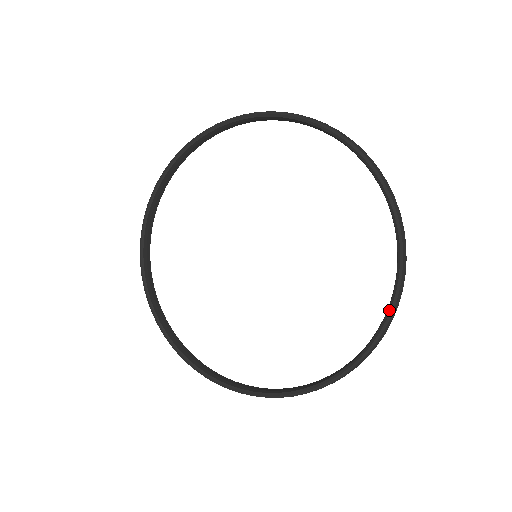
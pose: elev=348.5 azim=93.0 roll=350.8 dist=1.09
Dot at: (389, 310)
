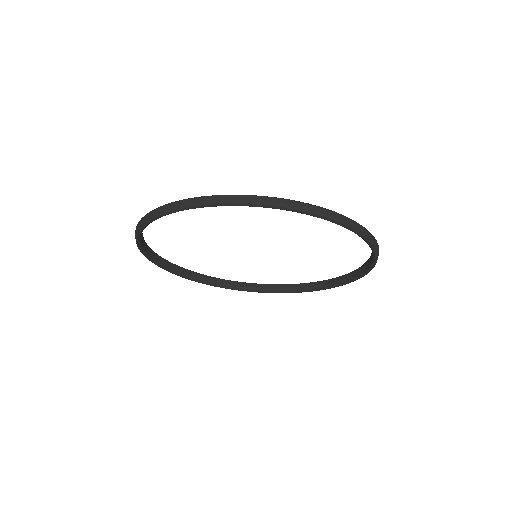
Dot at: occluded
